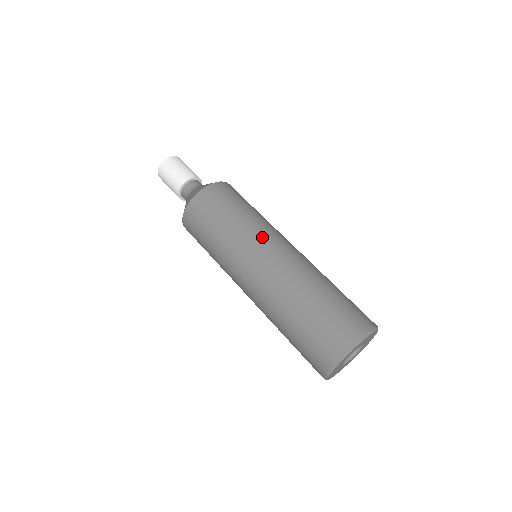
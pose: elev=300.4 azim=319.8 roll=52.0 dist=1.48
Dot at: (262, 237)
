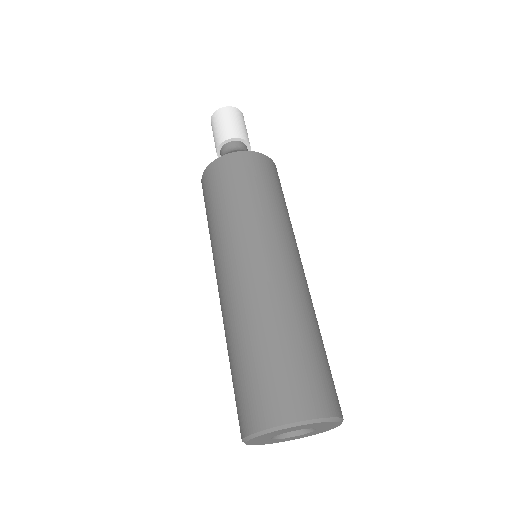
Dot at: (292, 240)
